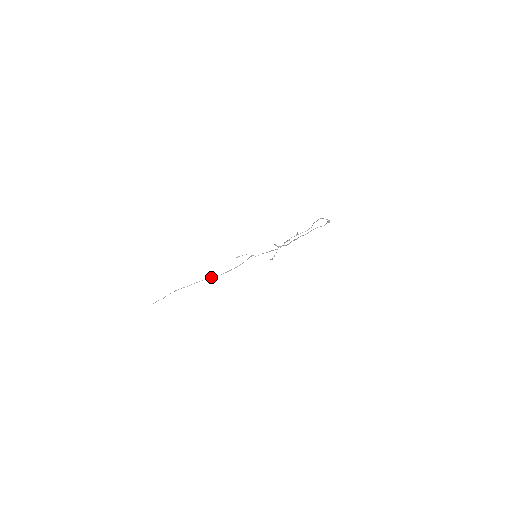
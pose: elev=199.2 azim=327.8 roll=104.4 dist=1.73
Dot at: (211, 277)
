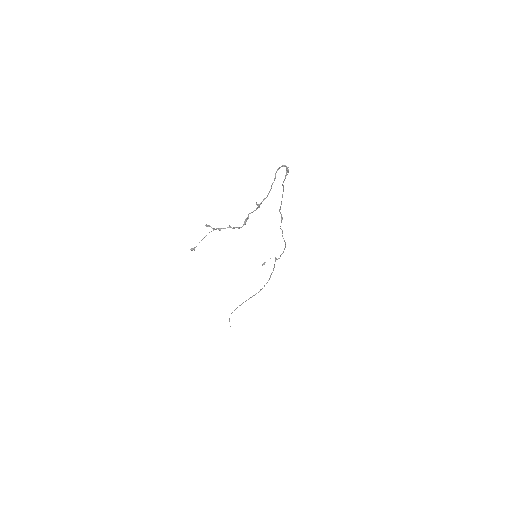
Dot at: occluded
